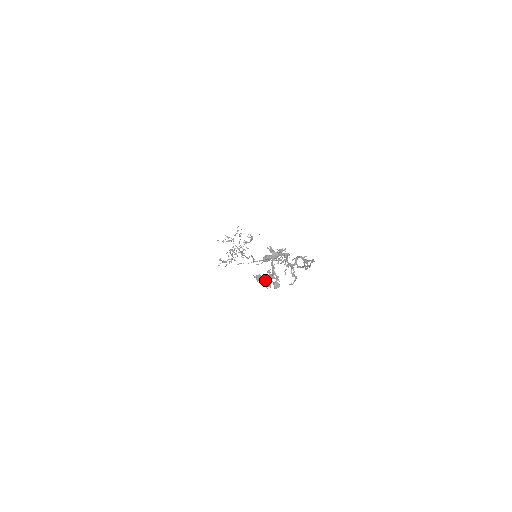
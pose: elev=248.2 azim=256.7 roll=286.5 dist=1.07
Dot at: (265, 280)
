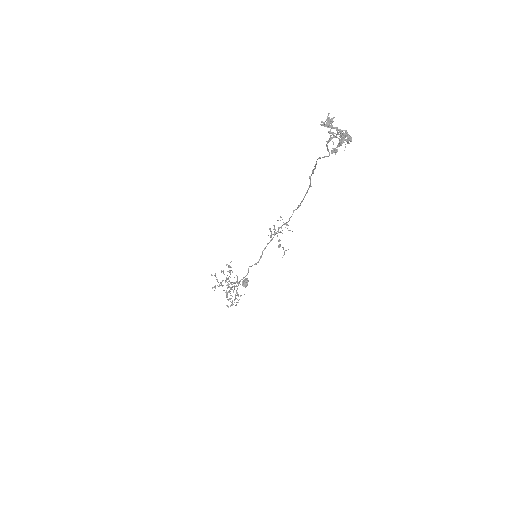
Dot at: (342, 141)
